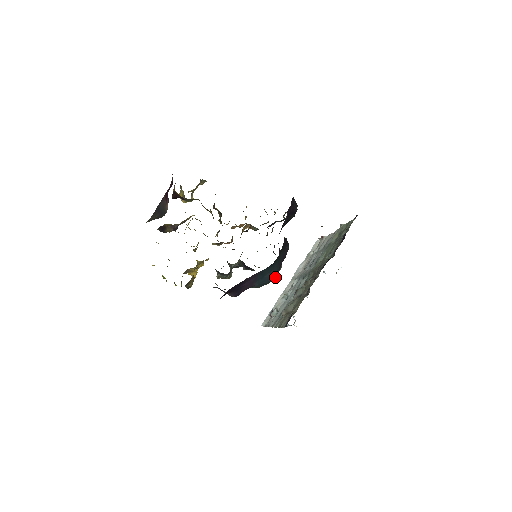
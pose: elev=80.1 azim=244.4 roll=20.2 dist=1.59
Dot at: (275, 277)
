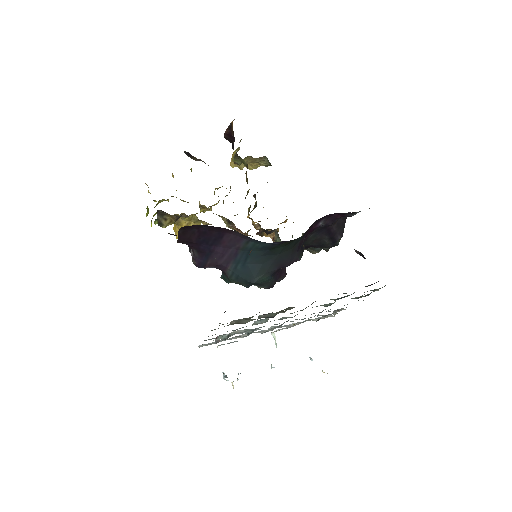
Dot at: (258, 280)
